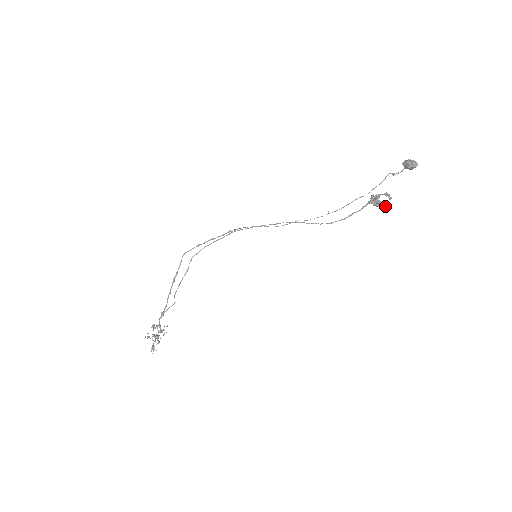
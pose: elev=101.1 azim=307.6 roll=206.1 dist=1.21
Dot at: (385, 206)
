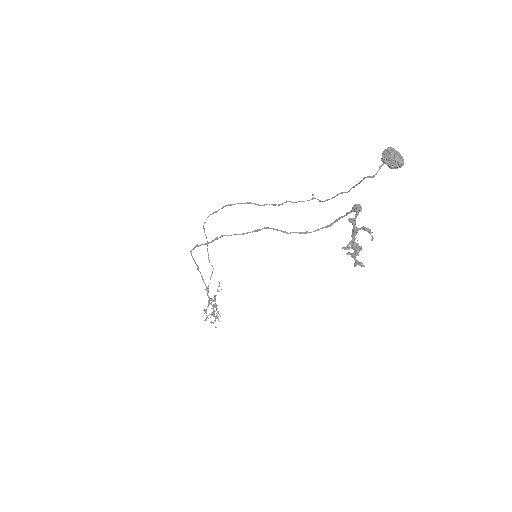
Dot at: (363, 266)
